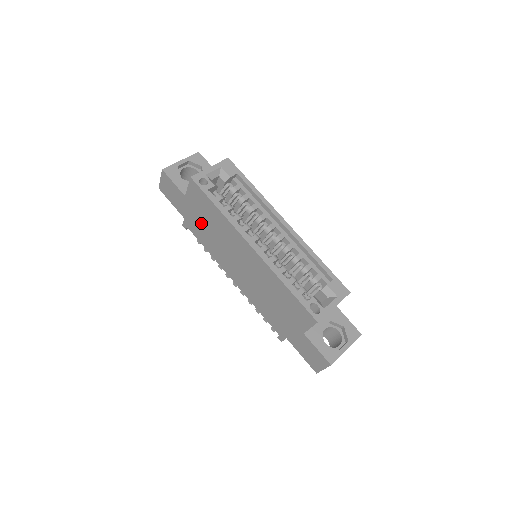
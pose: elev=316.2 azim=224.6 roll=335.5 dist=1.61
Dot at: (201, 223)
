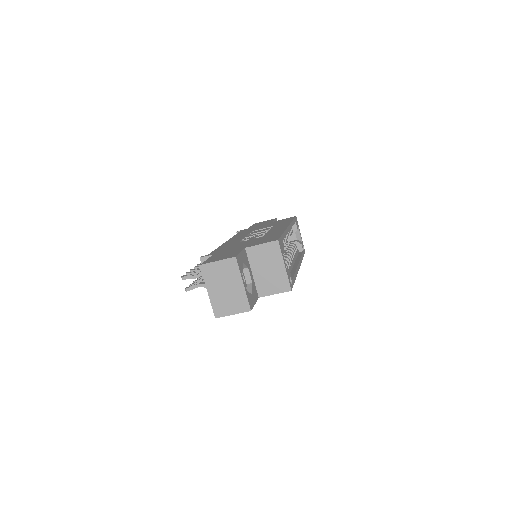
Dot at: occluded
